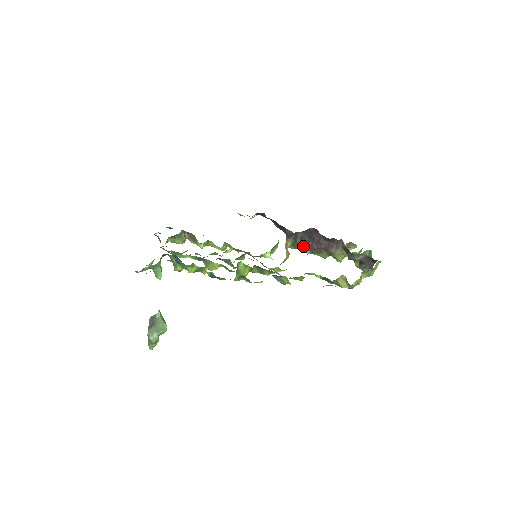
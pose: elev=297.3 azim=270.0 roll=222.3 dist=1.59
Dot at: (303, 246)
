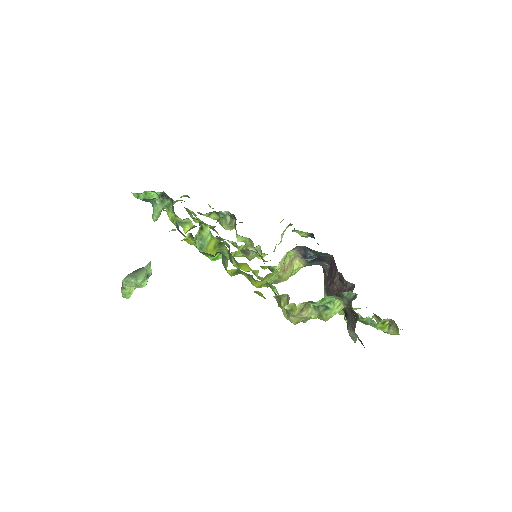
Dot at: occluded
